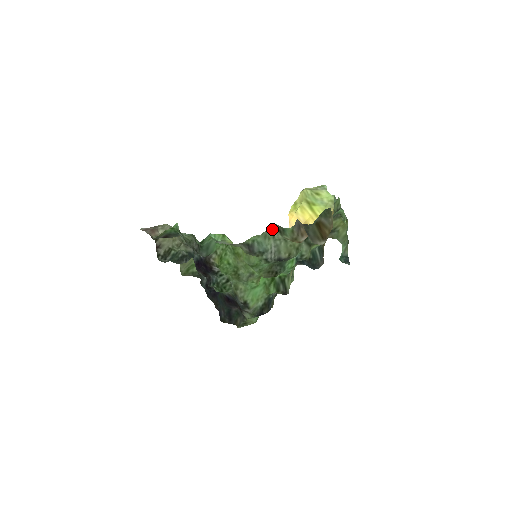
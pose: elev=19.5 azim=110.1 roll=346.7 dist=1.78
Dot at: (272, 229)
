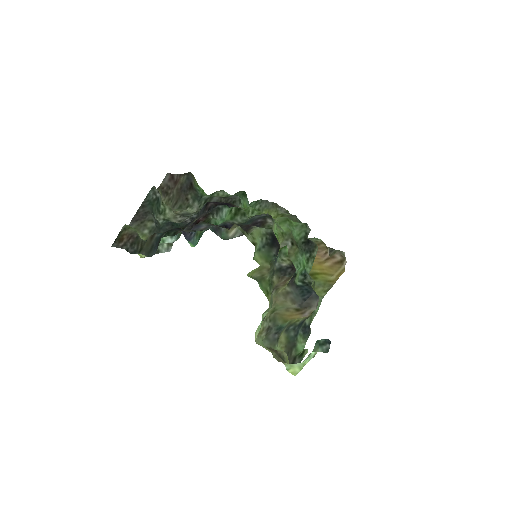
Dot at: occluded
